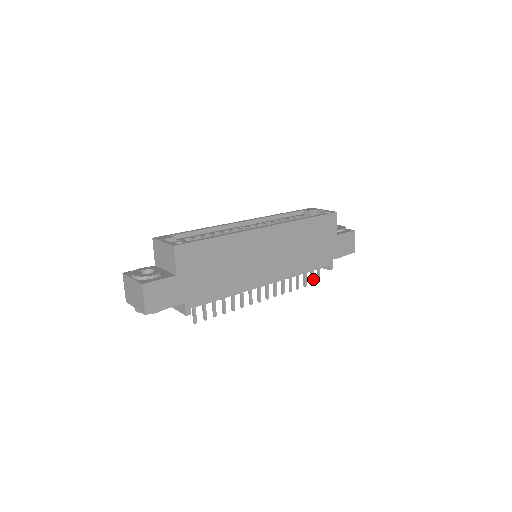
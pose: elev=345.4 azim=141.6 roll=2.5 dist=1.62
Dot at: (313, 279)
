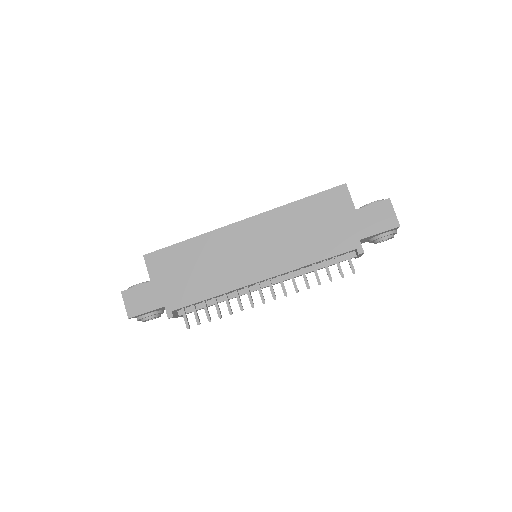
Dot at: occluded
